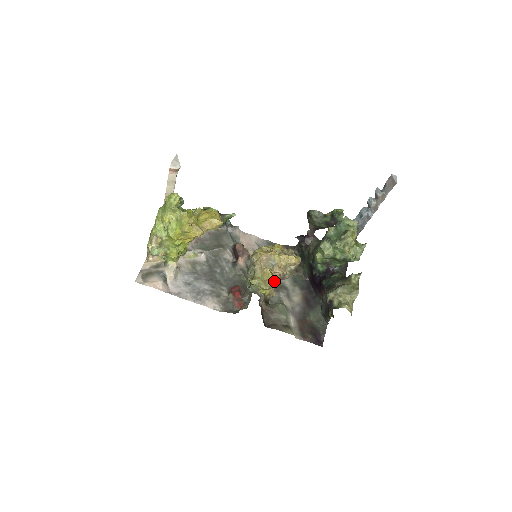
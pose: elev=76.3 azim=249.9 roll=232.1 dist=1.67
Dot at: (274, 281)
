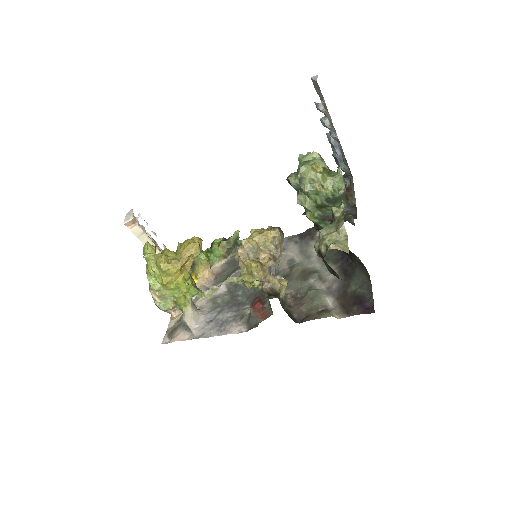
Dot at: (266, 268)
